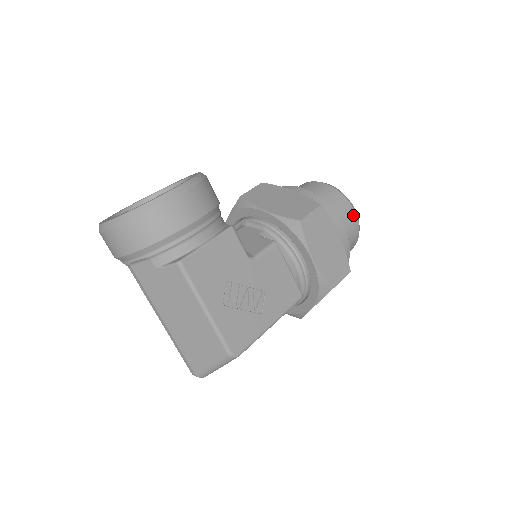
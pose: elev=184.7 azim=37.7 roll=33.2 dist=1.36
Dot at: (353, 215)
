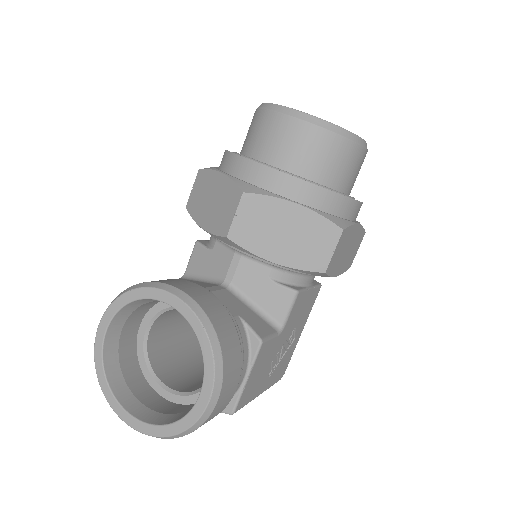
Dot at: (363, 155)
